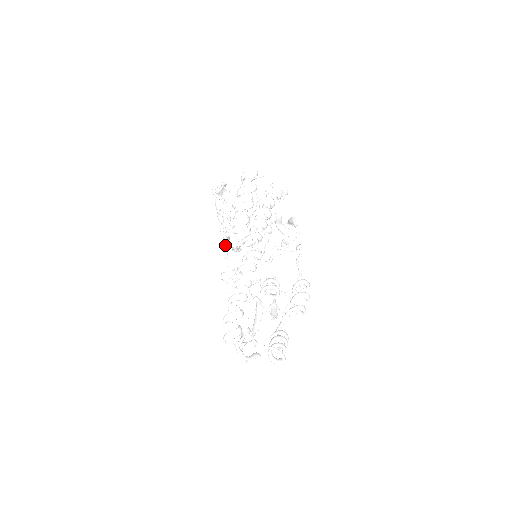
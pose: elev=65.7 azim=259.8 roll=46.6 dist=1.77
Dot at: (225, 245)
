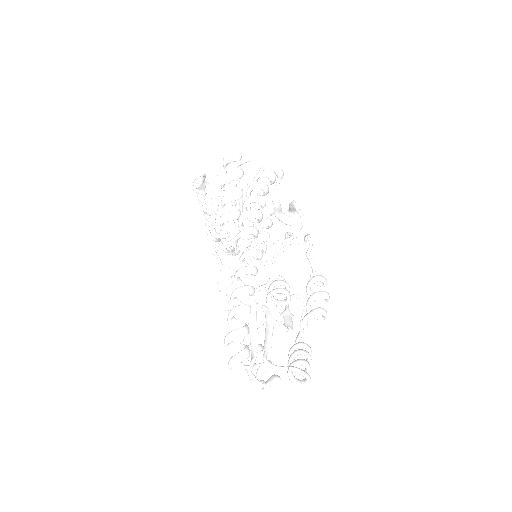
Dot at: (215, 248)
